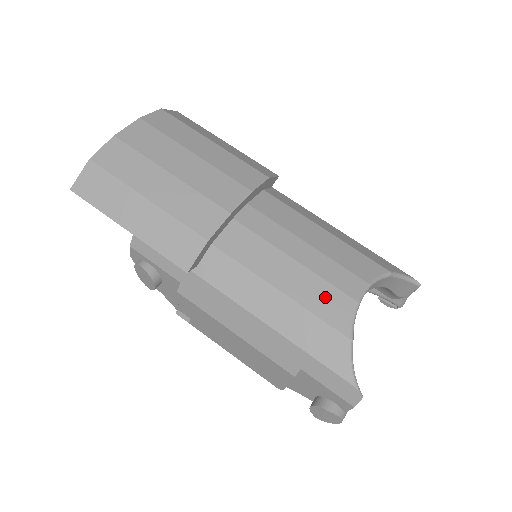
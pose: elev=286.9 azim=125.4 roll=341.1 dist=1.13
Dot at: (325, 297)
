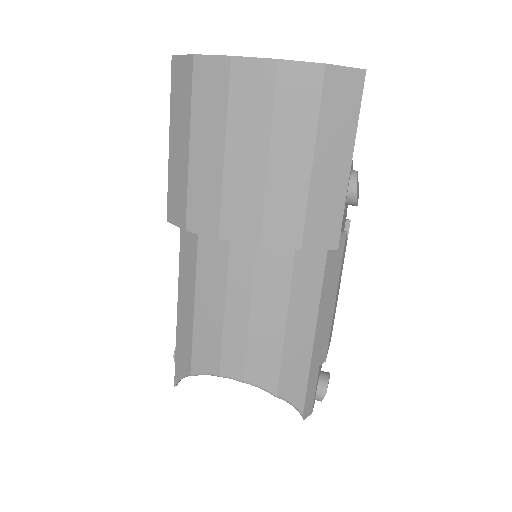
Dot at: (209, 347)
